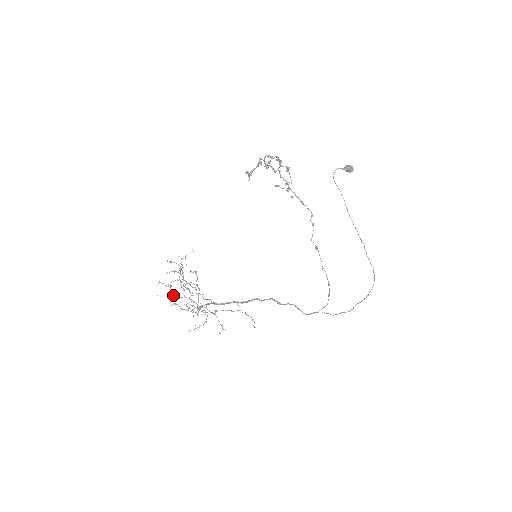
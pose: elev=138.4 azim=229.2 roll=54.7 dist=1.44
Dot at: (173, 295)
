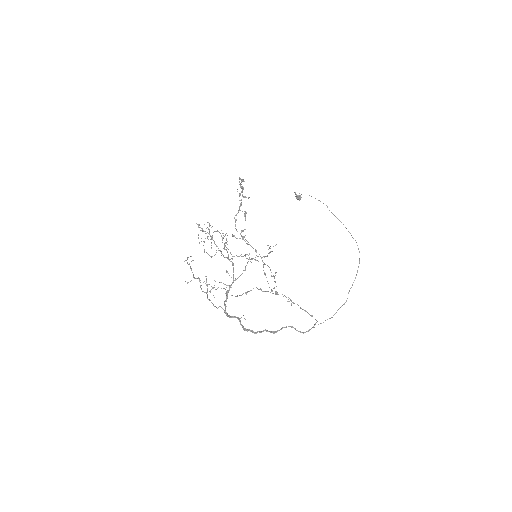
Dot at: (224, 236)
